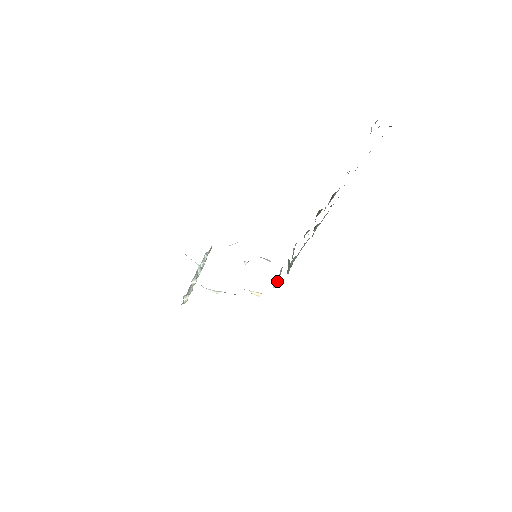
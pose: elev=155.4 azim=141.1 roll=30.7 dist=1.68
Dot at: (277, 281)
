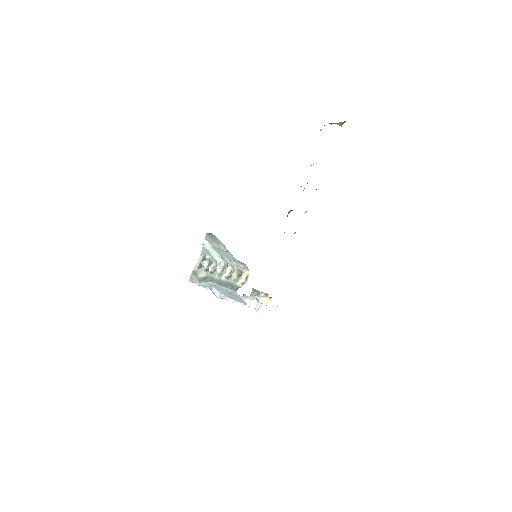
Dot at: occluded
